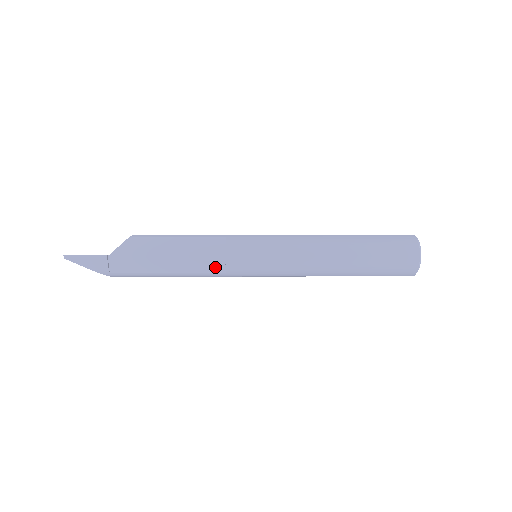
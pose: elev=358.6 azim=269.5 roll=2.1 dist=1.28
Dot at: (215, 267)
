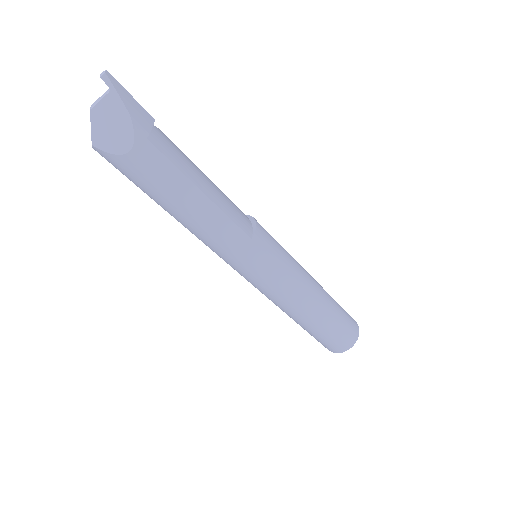
Dot at: (245, 226)
